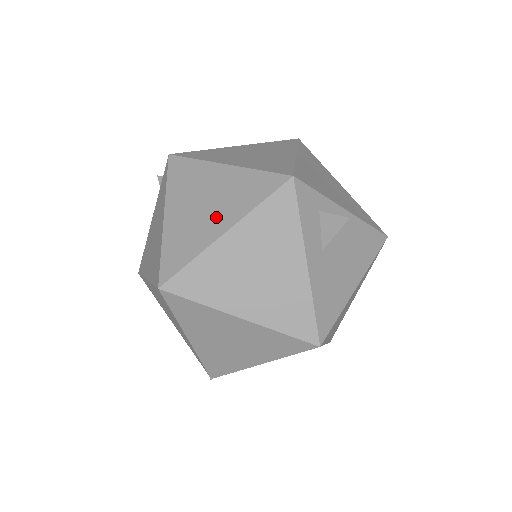
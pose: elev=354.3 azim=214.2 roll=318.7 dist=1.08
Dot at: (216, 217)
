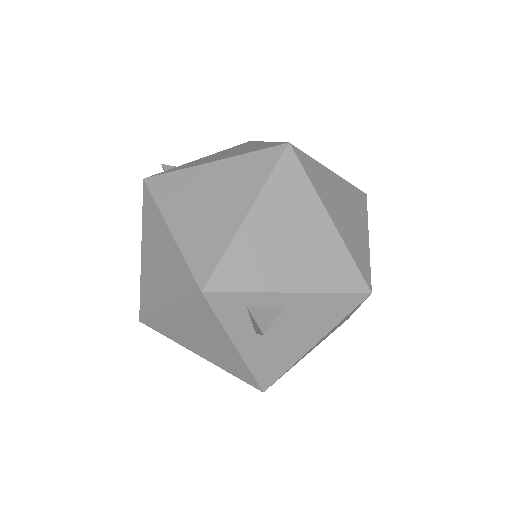
Dot at: (162, 287)
